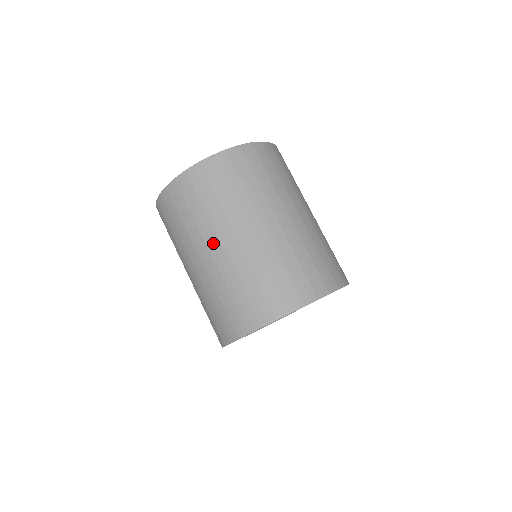
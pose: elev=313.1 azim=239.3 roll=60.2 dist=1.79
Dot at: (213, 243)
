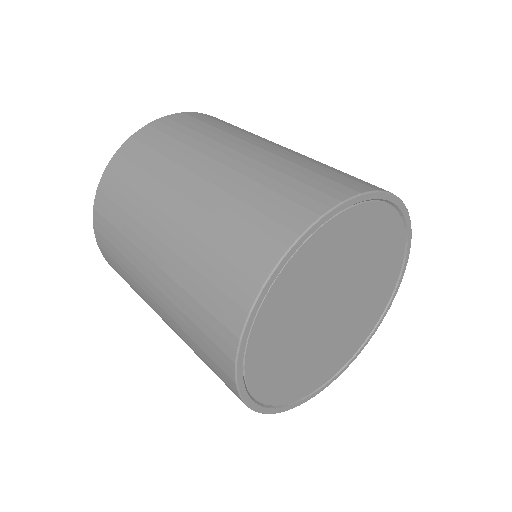
Dot at: (200, 164)
